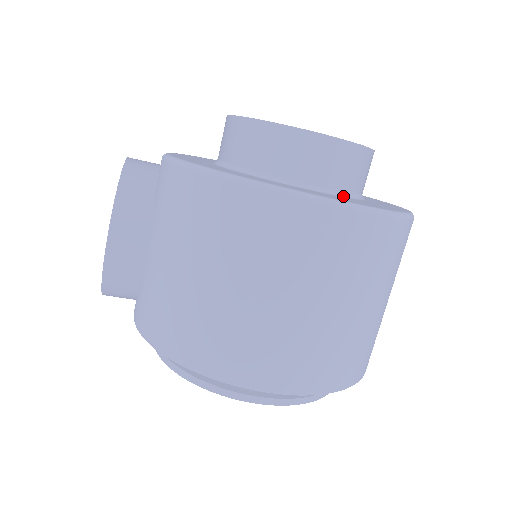
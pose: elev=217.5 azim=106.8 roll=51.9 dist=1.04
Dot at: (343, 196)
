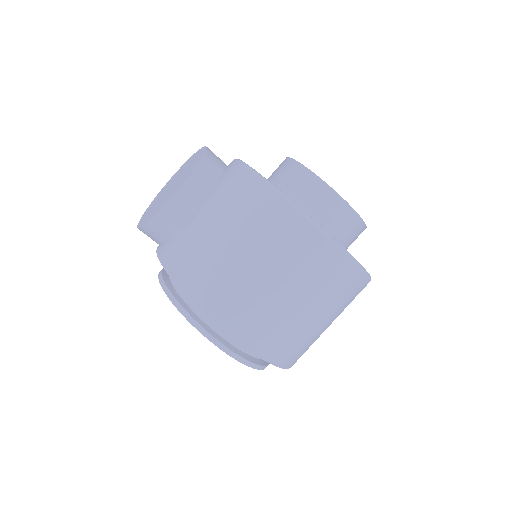
Dot at: occluded
